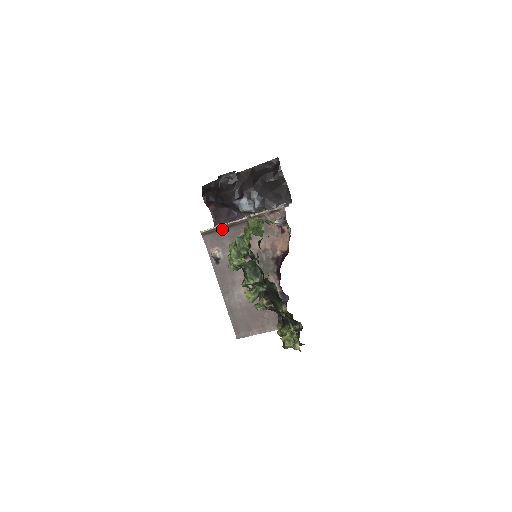
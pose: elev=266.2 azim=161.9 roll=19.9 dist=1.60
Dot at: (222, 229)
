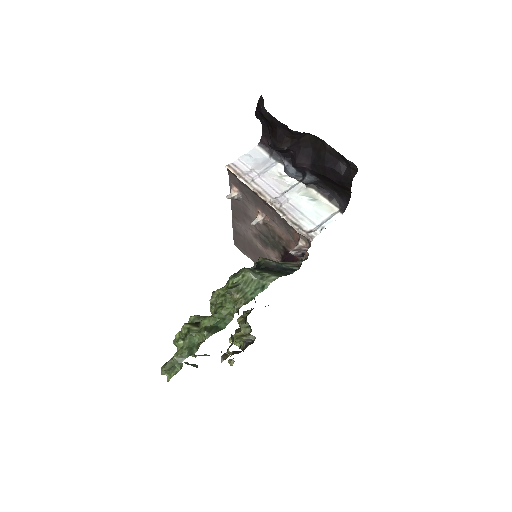
Dot at: (248, 187)
